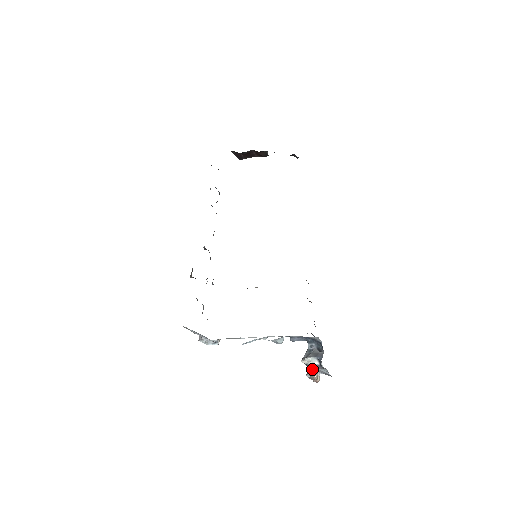
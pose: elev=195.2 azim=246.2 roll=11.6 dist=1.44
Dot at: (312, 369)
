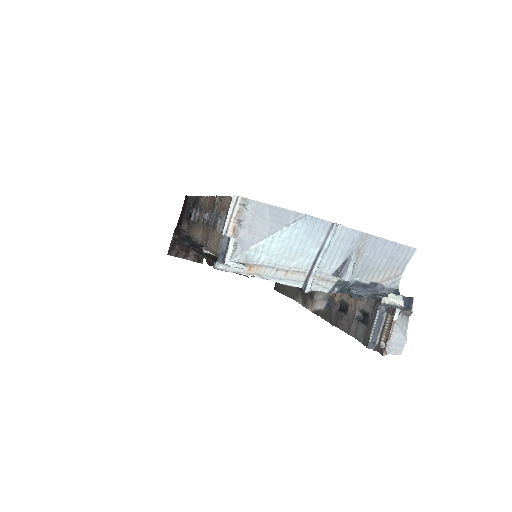
Dot at: occluded
